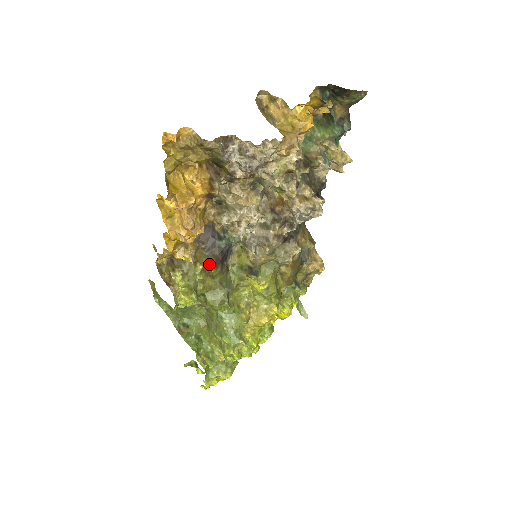
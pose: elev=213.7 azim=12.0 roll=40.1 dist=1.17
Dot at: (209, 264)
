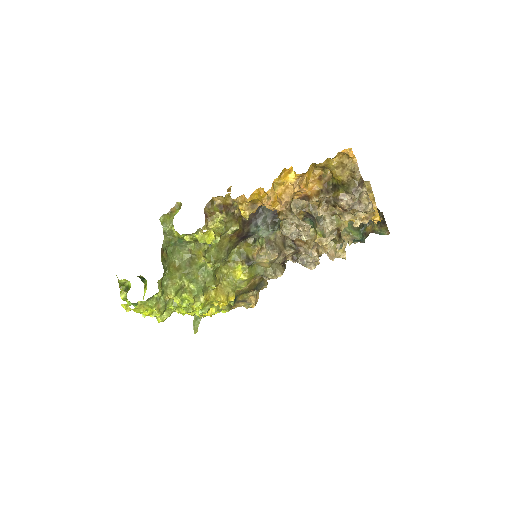
Dot at: (238, 231)
